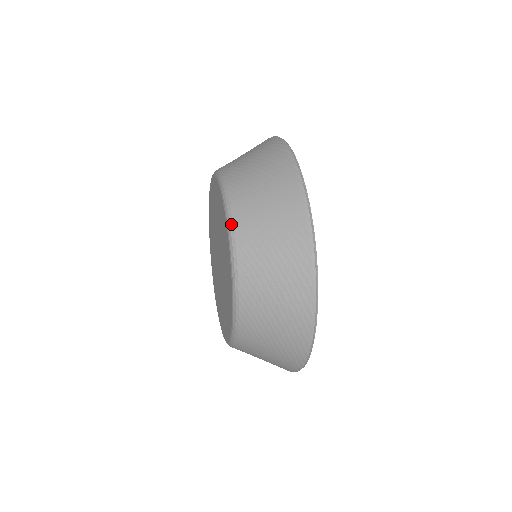
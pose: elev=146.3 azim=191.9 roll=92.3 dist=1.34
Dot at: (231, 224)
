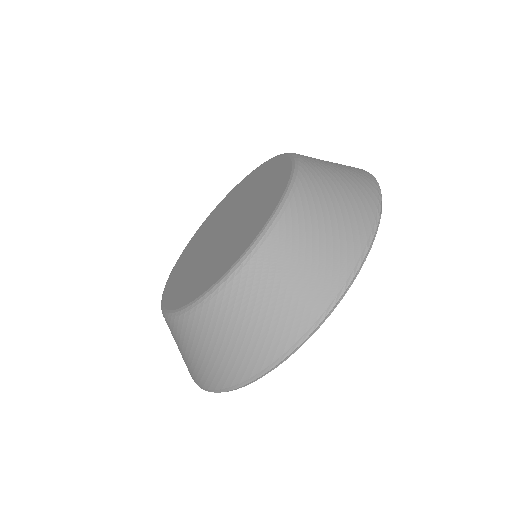
Dot at: (262, 241)
